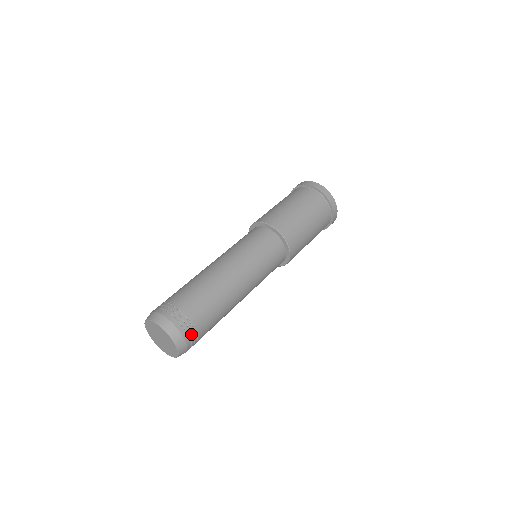
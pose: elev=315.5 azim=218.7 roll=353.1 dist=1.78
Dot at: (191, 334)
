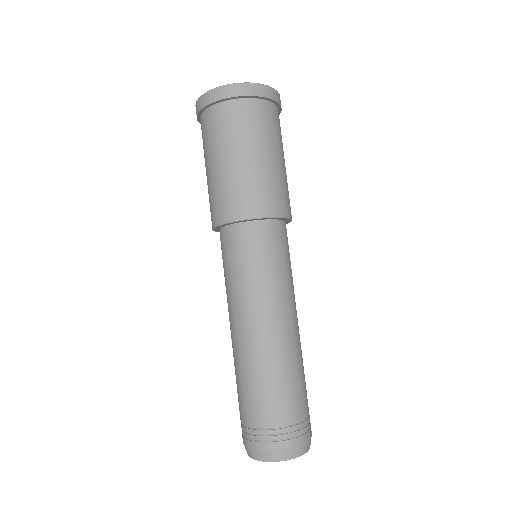
Dot at: (310, 423)
